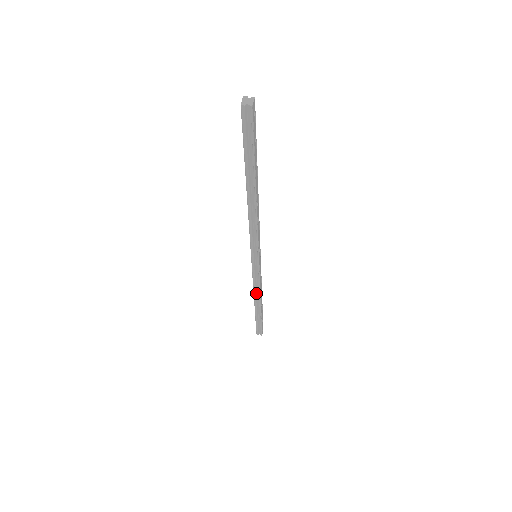
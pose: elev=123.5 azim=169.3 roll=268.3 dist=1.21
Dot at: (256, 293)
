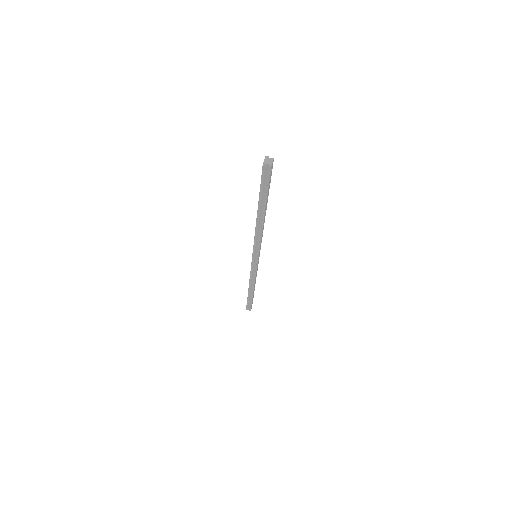
Dot at: (251, 281)
